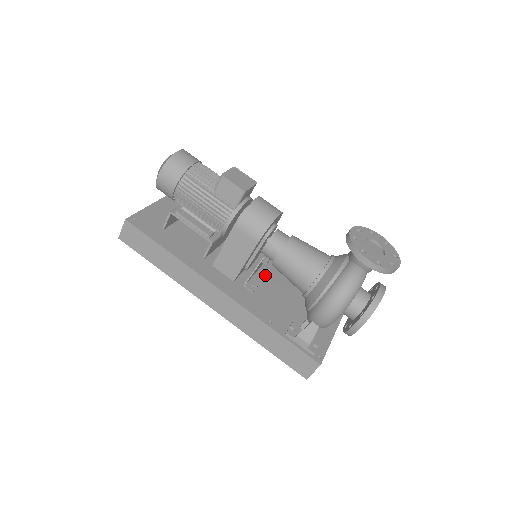
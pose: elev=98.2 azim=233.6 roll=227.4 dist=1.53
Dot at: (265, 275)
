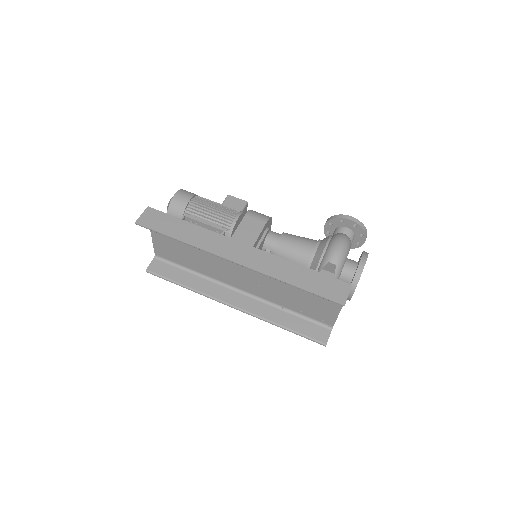
Dot at: occluded
